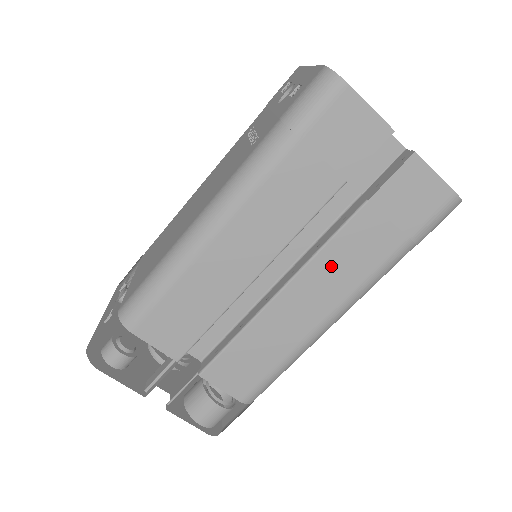
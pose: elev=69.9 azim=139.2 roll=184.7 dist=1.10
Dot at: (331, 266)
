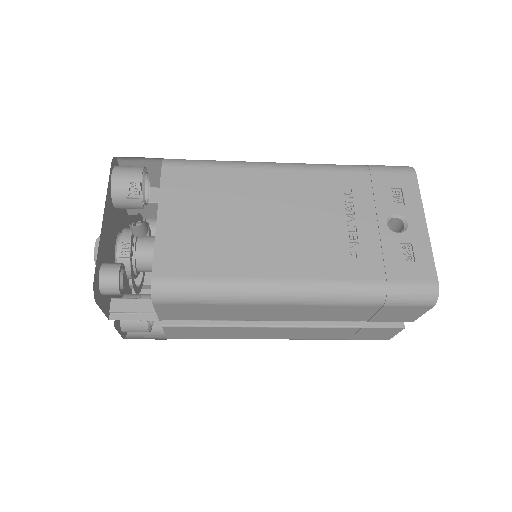
Dot at: (305, 332)
